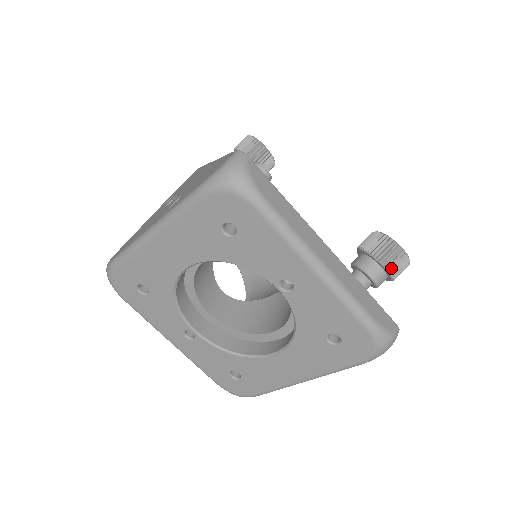
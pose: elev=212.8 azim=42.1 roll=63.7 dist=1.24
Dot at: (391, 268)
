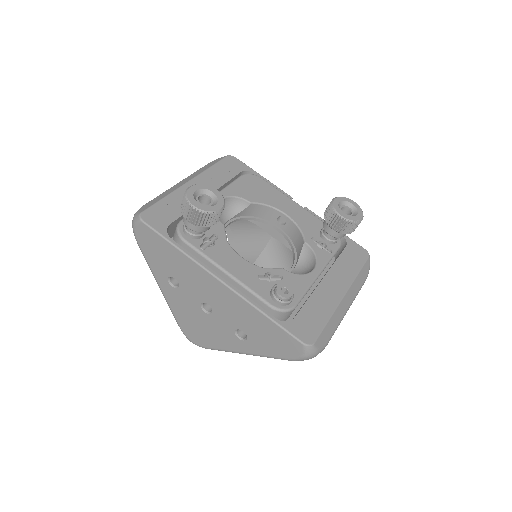
Dot at: (355, 228)
